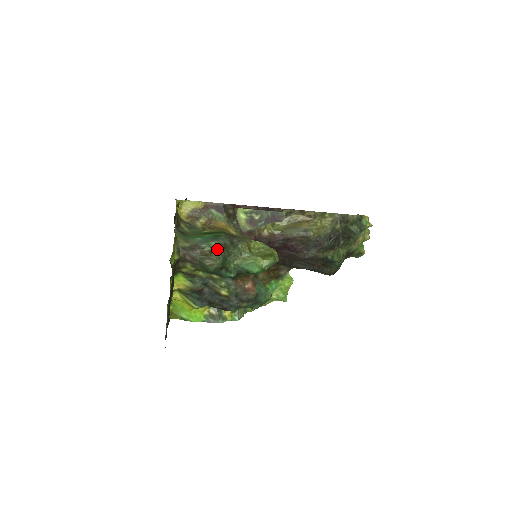
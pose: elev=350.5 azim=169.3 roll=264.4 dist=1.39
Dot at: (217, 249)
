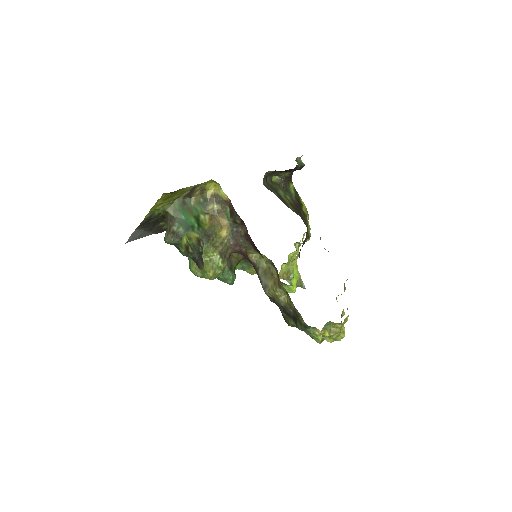
Dot at: (177, 235)
